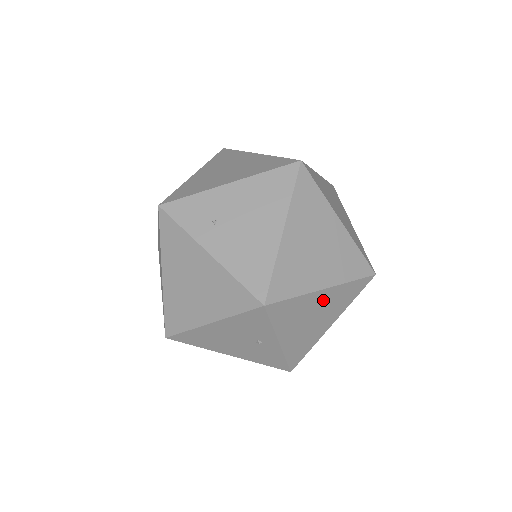
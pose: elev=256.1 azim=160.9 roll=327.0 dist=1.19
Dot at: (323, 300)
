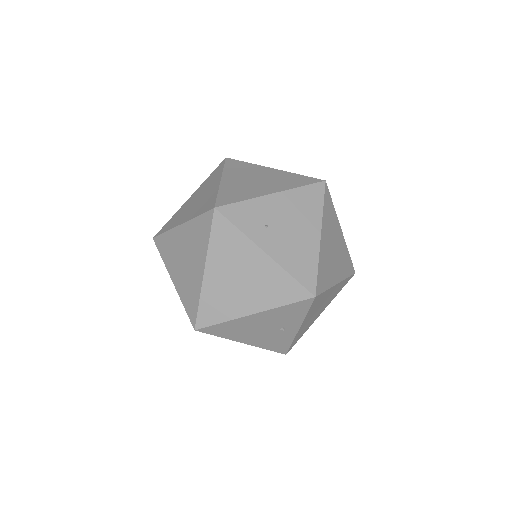
Dot at: (331, 293)
